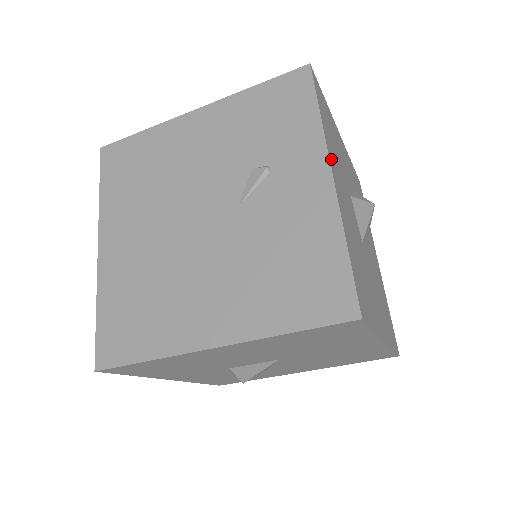
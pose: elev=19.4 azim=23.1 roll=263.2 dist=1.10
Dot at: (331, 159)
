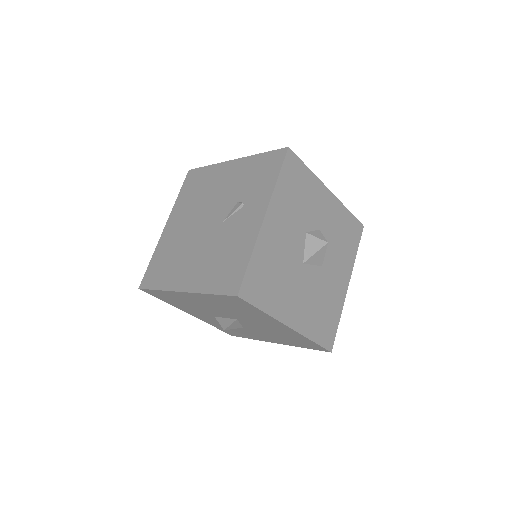
Dot at: (273, 207)
